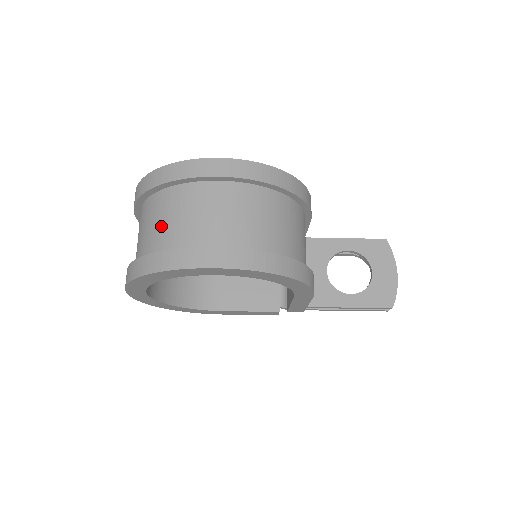
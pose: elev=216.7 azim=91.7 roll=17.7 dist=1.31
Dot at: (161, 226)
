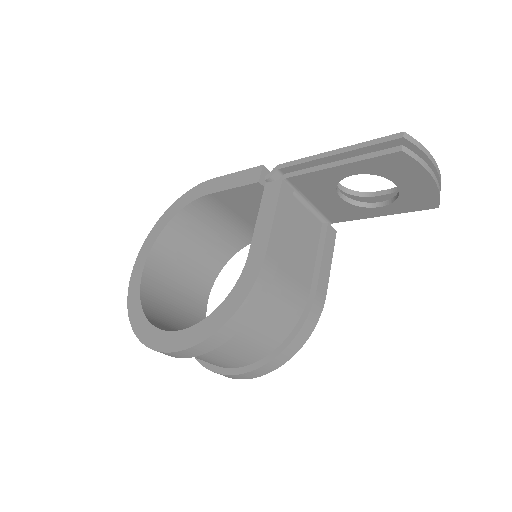
Dot at: occluded
